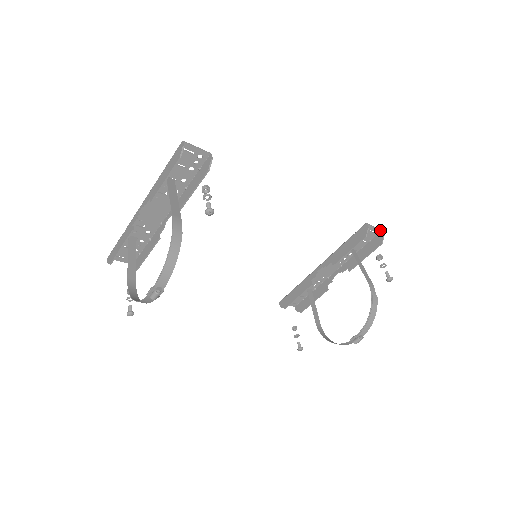
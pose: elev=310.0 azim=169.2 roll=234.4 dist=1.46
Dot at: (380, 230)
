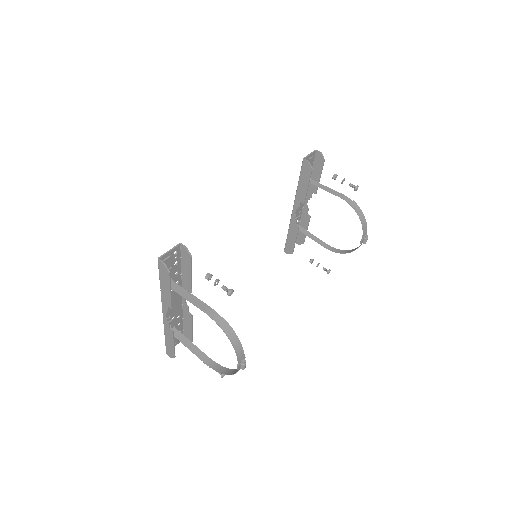
Dot at: (315, 151)
